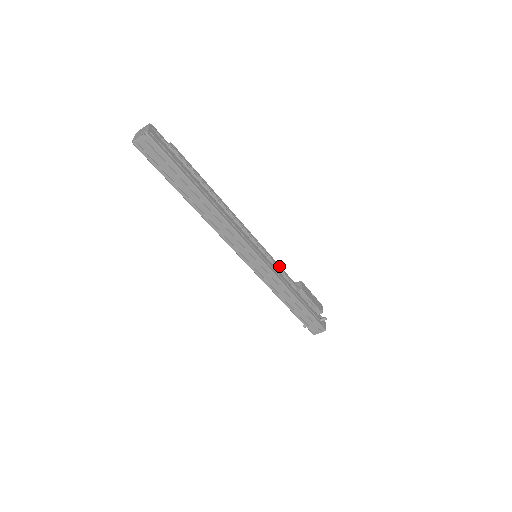
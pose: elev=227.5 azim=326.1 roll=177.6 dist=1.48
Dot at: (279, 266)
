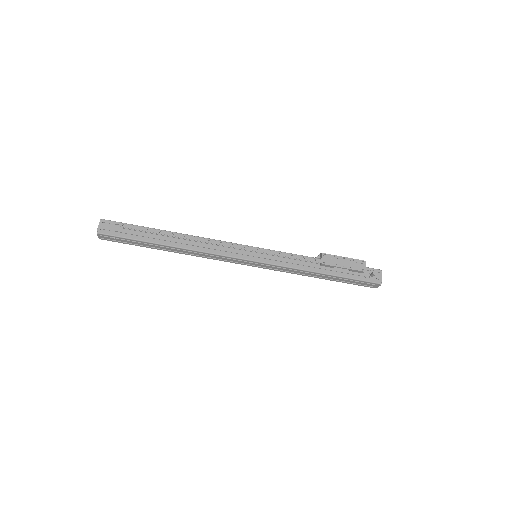
Dot at: (283, 254)
